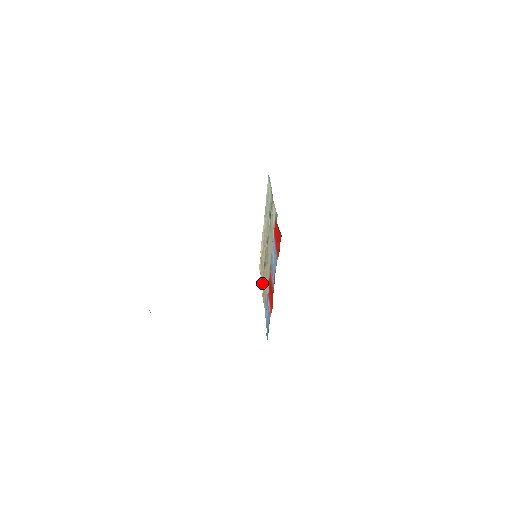
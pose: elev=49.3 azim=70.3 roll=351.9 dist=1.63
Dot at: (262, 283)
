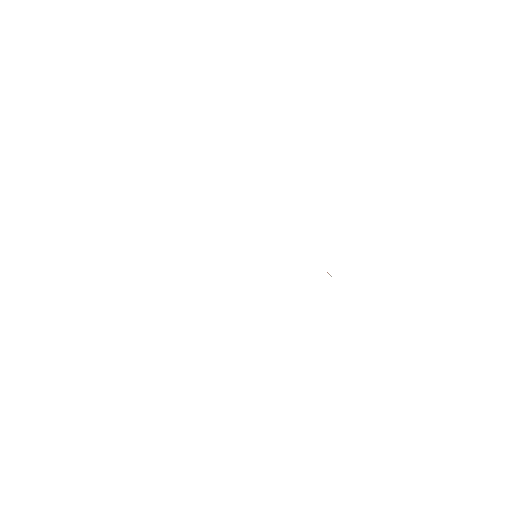
Dot at: occluded
